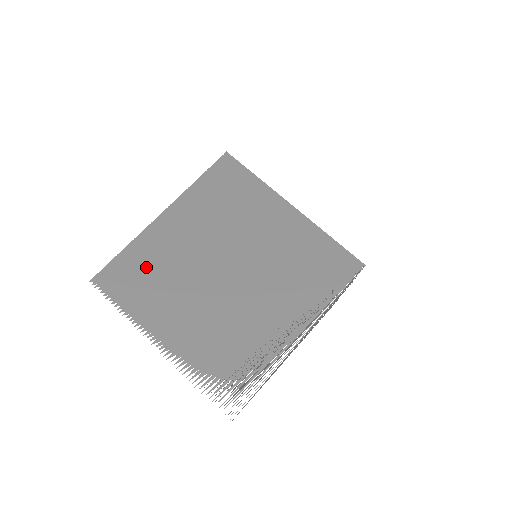
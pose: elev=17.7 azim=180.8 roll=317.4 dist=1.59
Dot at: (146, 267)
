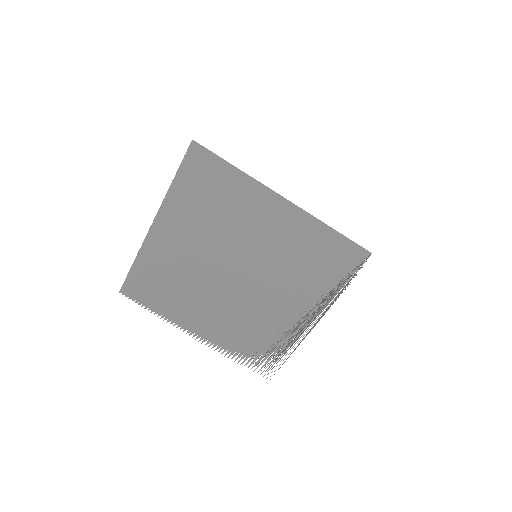
Dot at: (159, 277)
